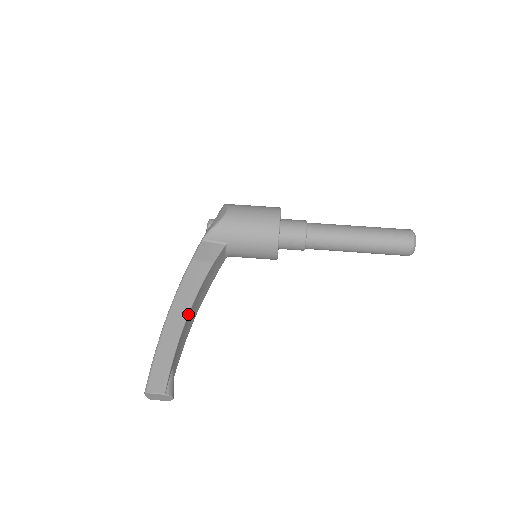
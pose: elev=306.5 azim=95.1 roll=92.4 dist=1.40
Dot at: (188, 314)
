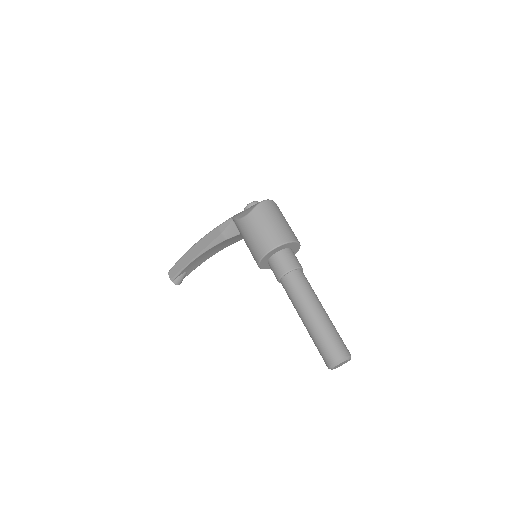
Dot at: (198, 256)
